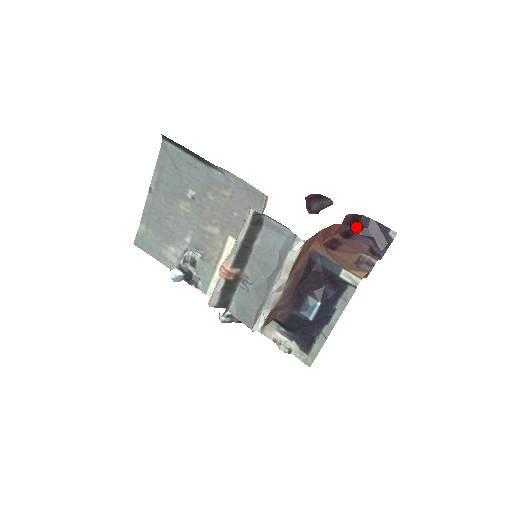
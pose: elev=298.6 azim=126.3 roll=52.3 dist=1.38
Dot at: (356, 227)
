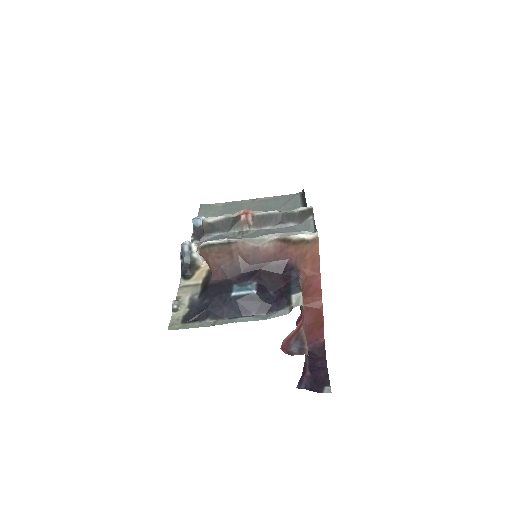
Dot at: (312, 357)
